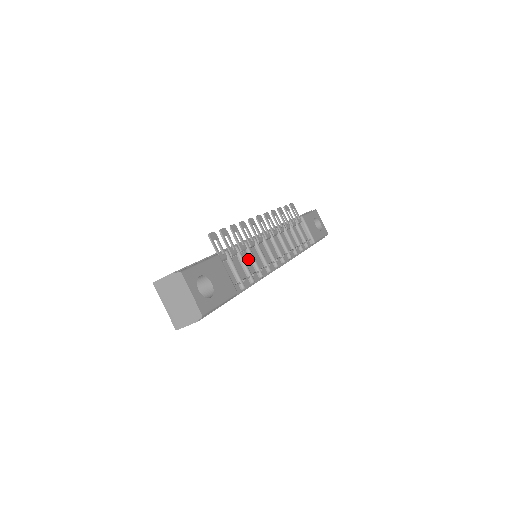
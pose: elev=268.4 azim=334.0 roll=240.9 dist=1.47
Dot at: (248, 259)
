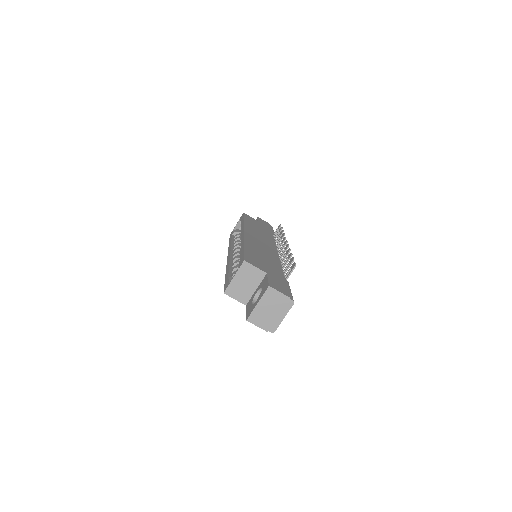
Dot at: occluded
